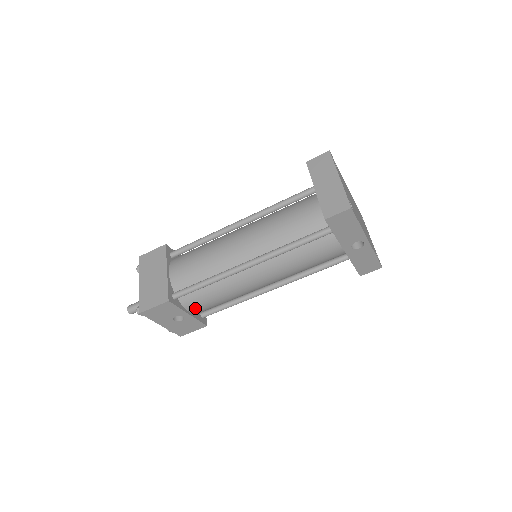
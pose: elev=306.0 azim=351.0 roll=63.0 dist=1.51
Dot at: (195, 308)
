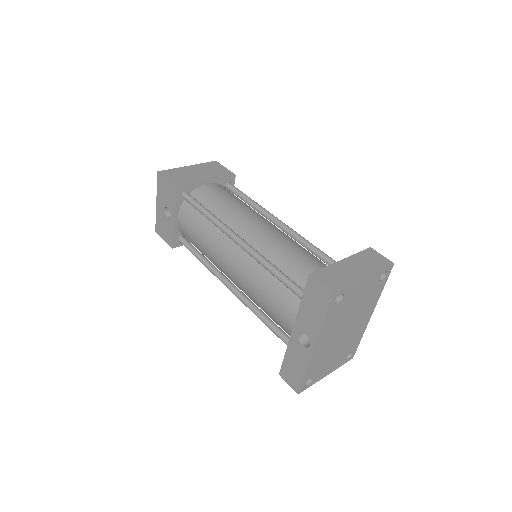
Dot at: (182, 222)
